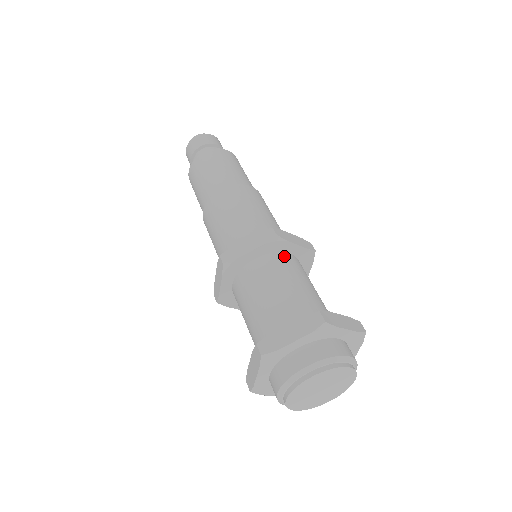
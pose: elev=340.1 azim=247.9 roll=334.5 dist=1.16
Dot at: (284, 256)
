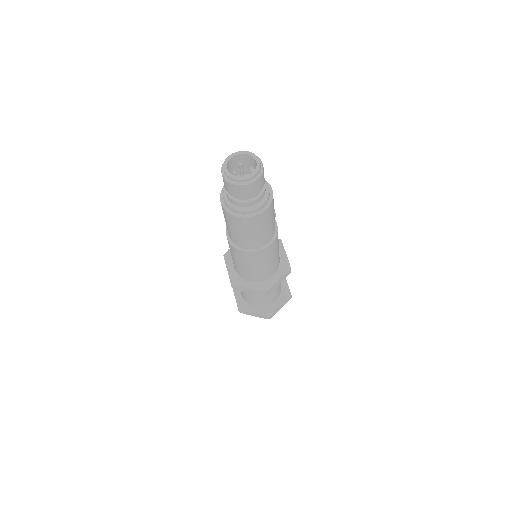
Dot at: occluded
